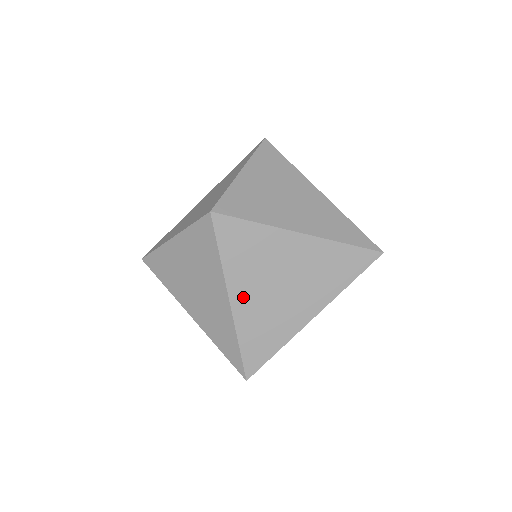
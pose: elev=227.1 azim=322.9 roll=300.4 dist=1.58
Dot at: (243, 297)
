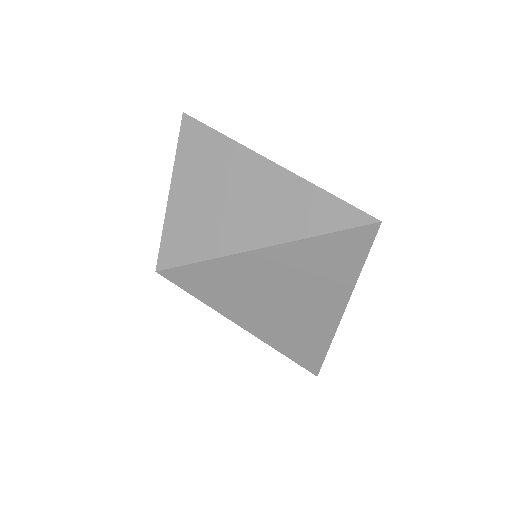
Dot at: (252, 322)
